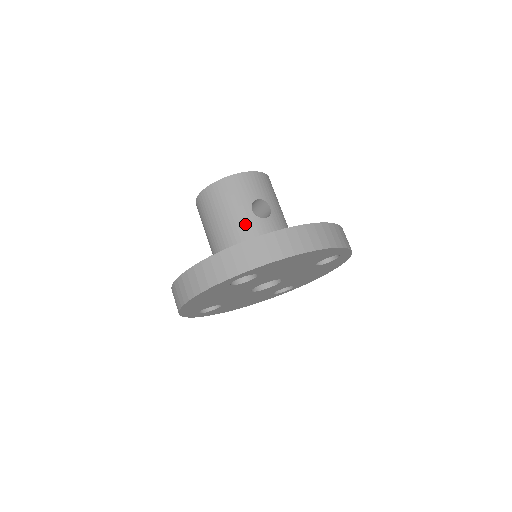
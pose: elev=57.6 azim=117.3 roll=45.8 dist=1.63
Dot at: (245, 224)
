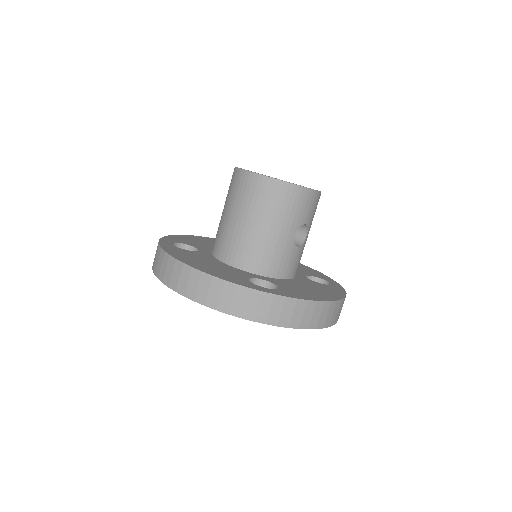
Dot at: (281, 245)
